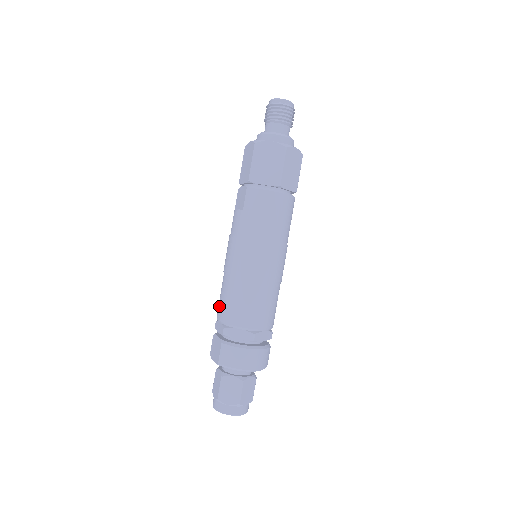
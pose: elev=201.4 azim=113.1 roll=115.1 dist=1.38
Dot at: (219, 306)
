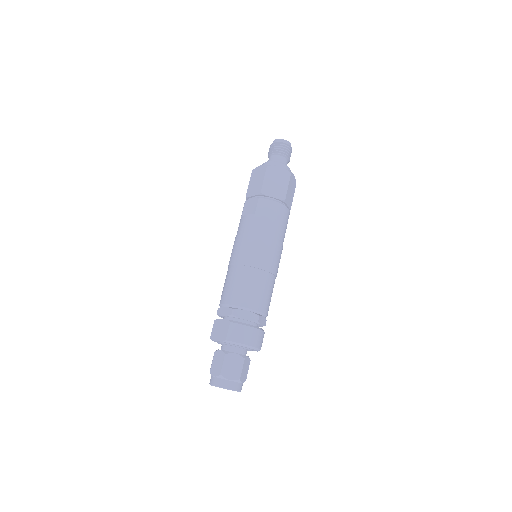
Dot at: (226, 292)
